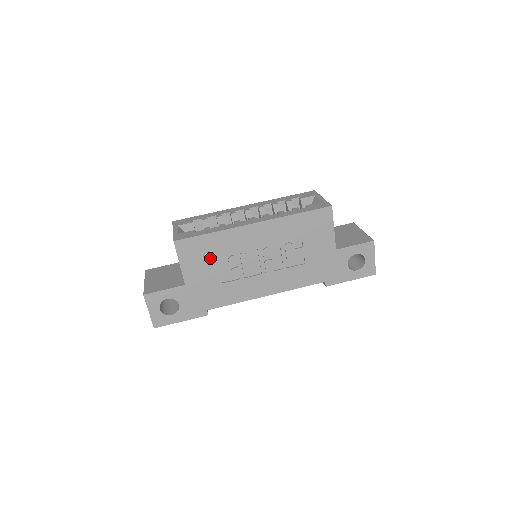
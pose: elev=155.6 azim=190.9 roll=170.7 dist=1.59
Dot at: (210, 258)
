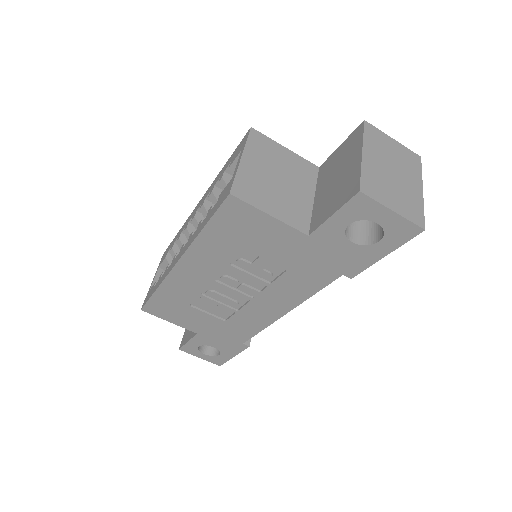
Dot at: (185, 308)
